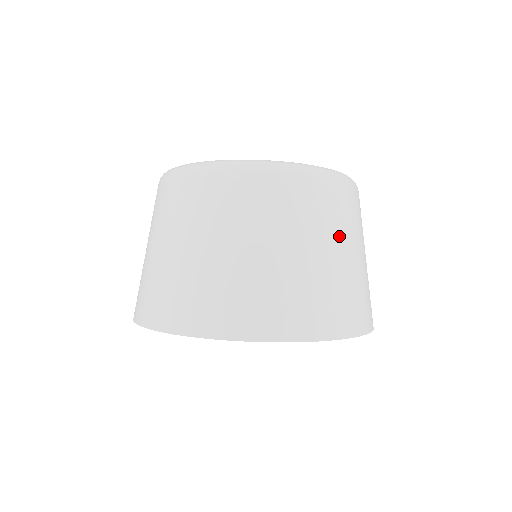
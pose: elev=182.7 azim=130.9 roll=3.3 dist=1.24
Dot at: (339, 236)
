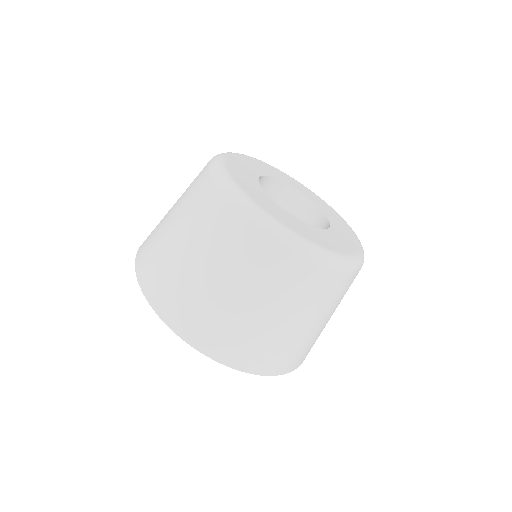
Dot at: occluded
